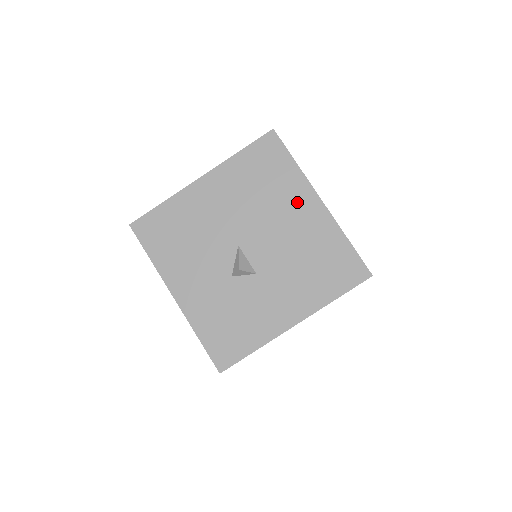
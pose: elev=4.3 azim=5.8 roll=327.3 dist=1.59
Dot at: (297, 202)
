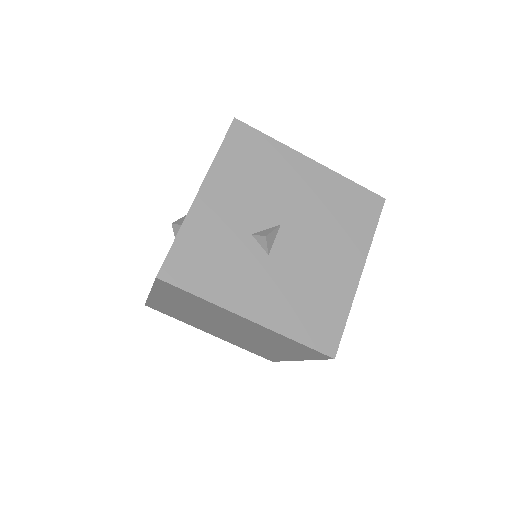
Dot at: (347, 253)
